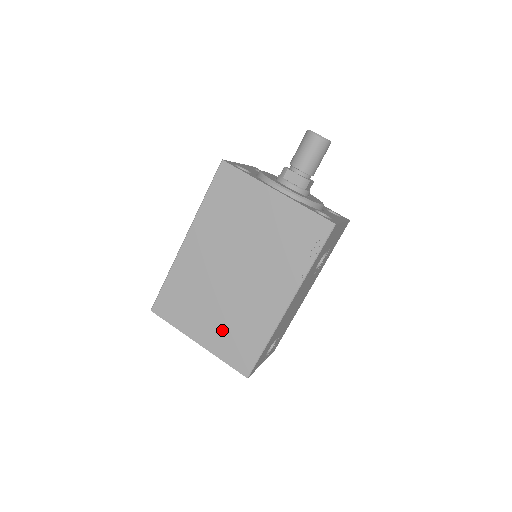
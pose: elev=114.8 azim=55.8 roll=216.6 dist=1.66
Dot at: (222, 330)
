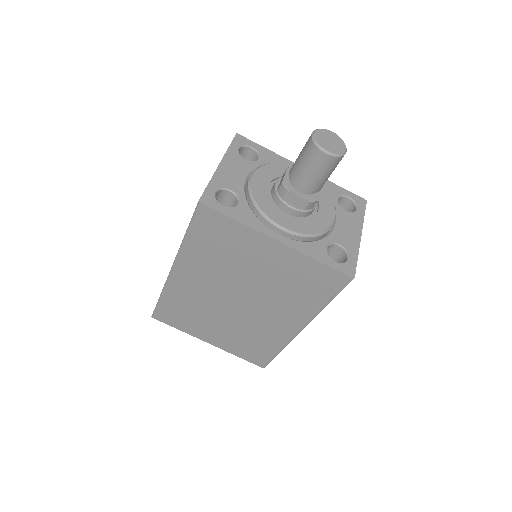
Dot at: (232, 338)
